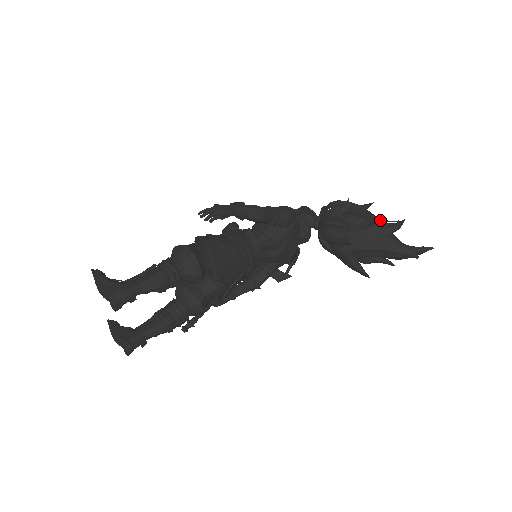
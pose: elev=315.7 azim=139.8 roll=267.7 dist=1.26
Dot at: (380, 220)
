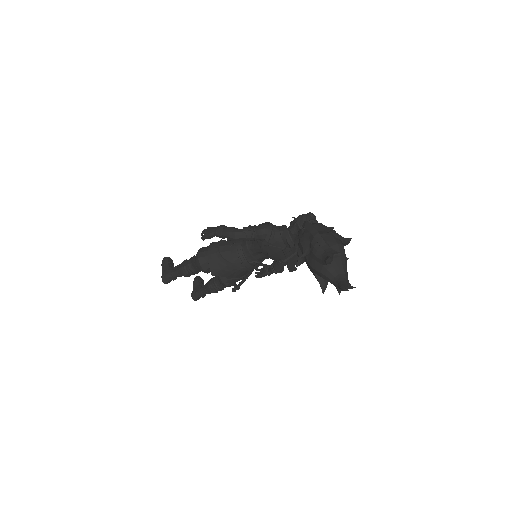
Dot at: (323, 249)
